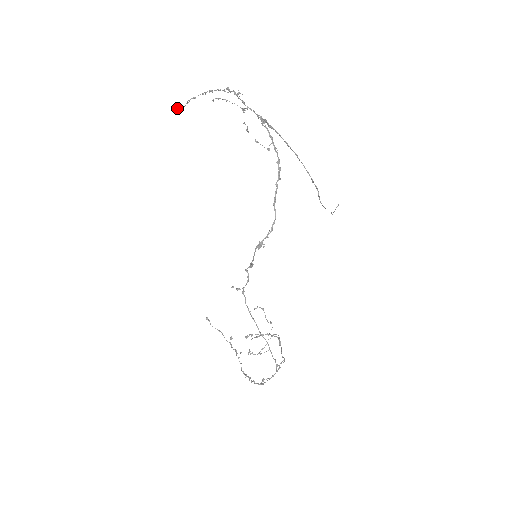
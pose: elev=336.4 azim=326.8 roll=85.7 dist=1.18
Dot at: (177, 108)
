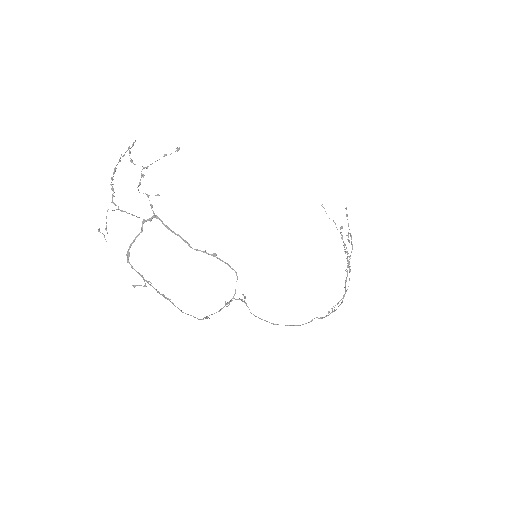
Dot at: (129, 147)
